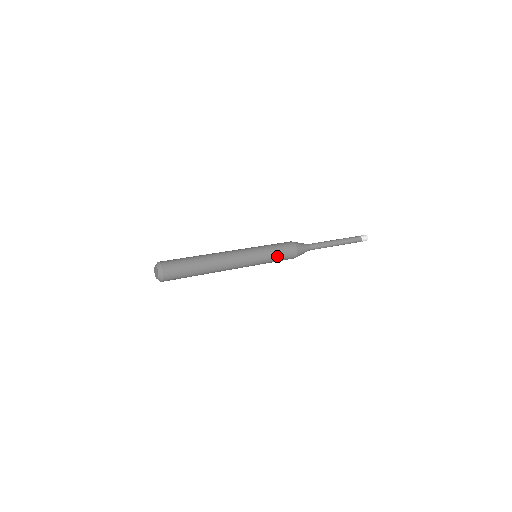
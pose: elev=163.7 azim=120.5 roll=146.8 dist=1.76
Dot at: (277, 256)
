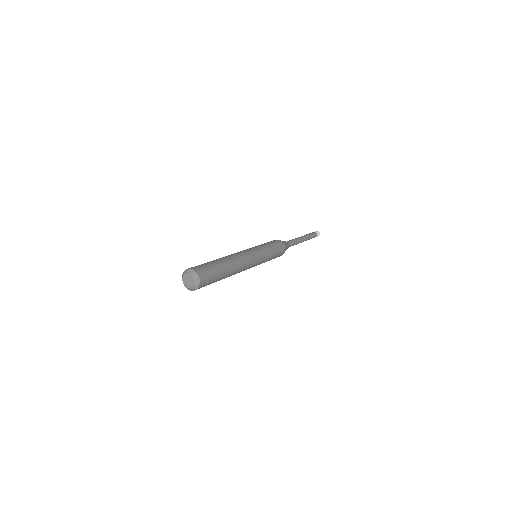
Dot at: (273, 249)
